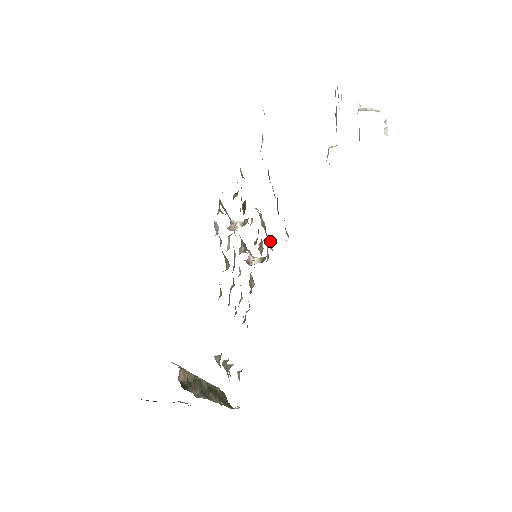
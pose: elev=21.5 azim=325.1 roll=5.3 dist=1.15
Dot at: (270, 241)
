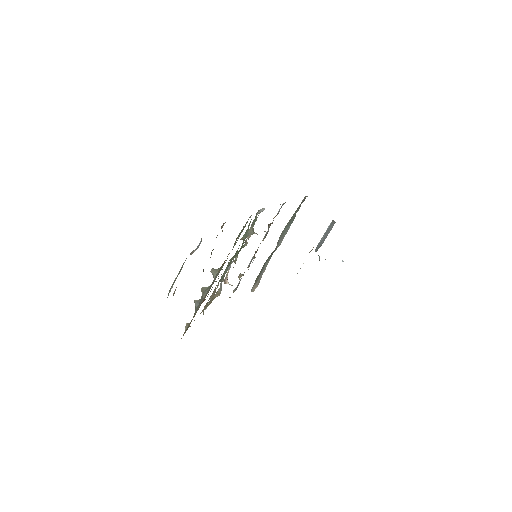
Dot at: occluded
